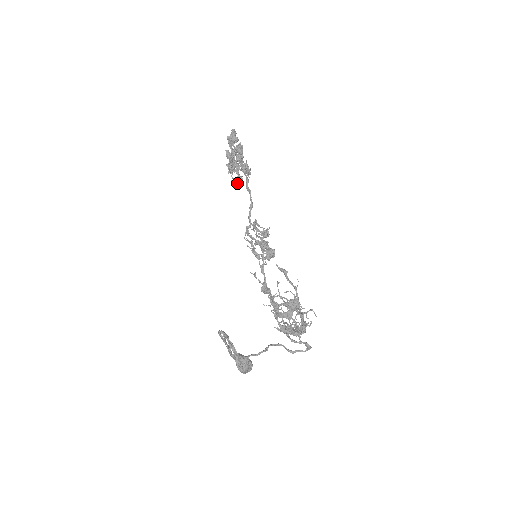
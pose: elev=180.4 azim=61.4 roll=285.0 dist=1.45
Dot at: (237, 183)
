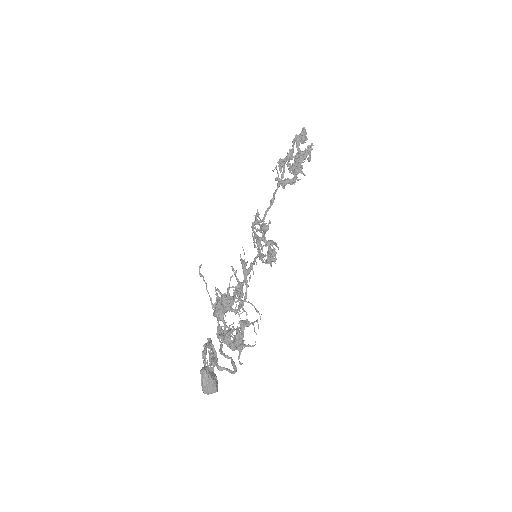
Dot at: (287, 183)
